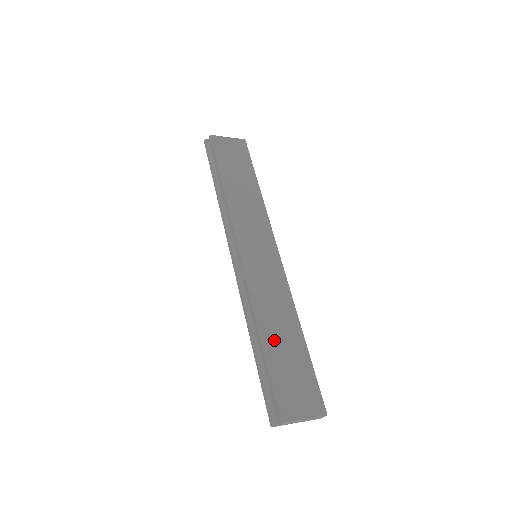
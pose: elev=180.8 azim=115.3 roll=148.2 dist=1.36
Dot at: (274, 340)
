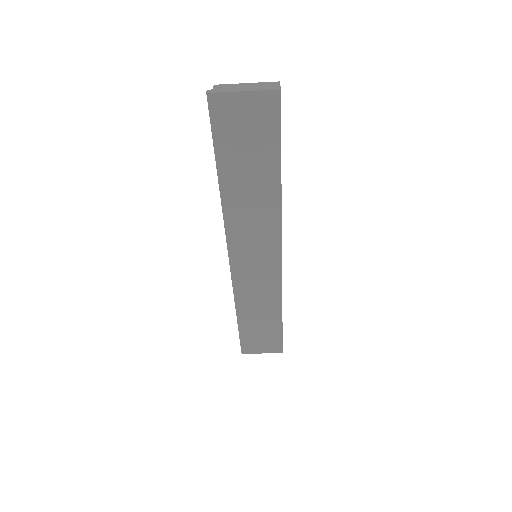
Dot at: occluded
